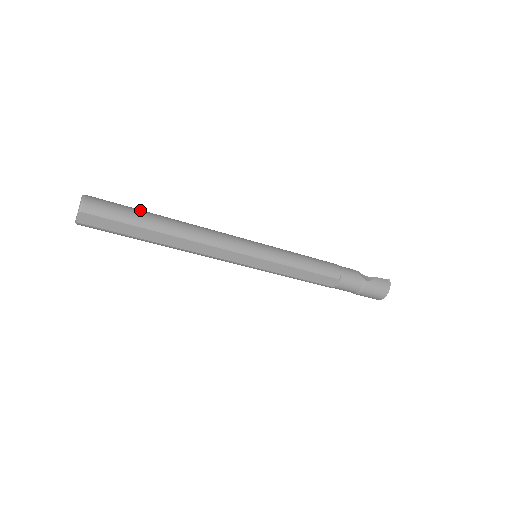
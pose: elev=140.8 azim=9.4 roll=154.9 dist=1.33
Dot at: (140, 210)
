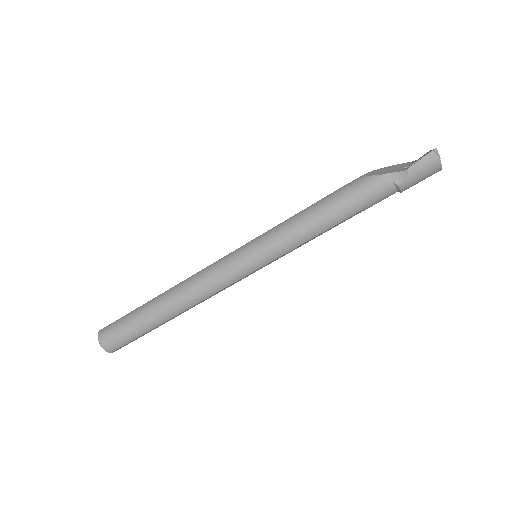
Dot at: (137, 317)
